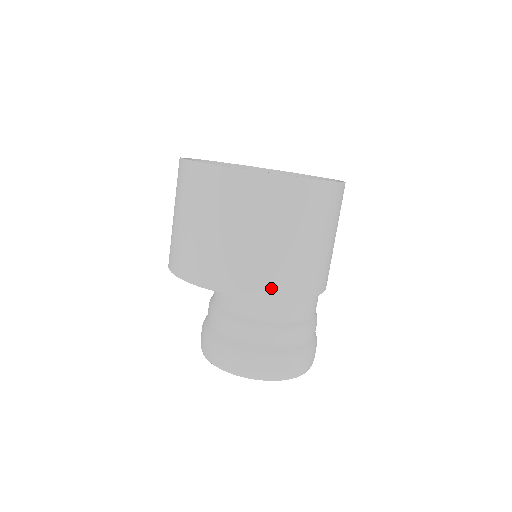
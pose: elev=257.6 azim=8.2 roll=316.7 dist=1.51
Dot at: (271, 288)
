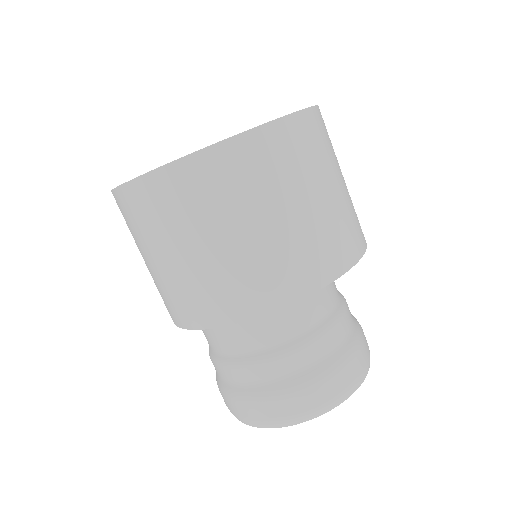
Dot at: (187, 316)
